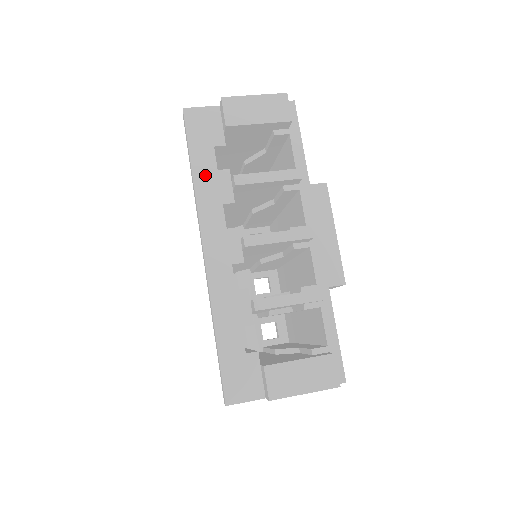
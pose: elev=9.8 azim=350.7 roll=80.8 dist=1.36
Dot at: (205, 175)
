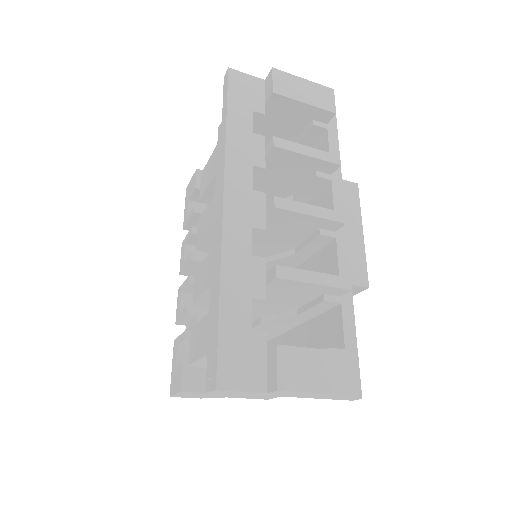
Dot at: (239, 132)
